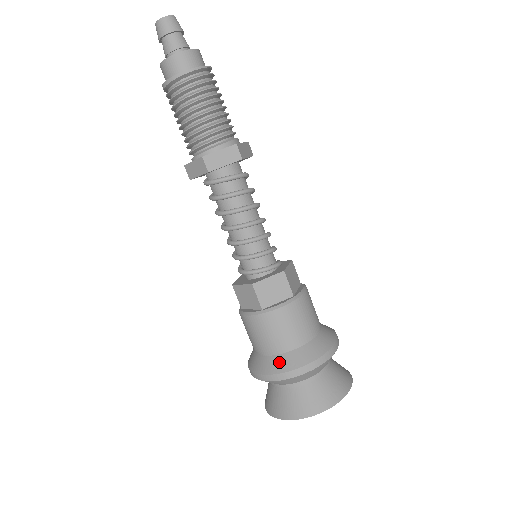
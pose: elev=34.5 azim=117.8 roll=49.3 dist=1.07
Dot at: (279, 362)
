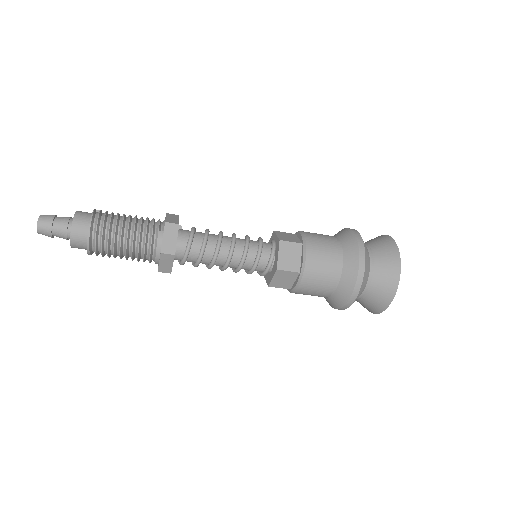
Dot at: (331, 302)
